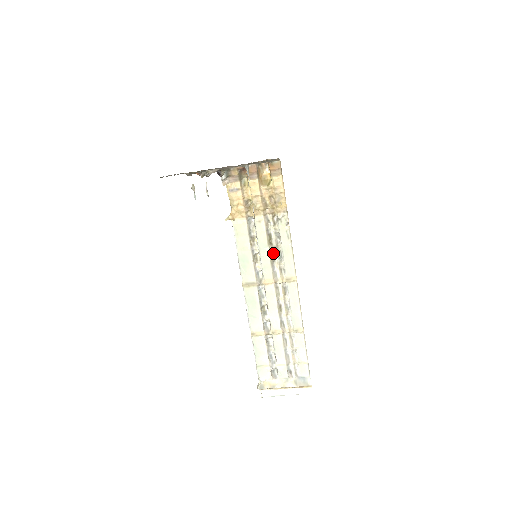
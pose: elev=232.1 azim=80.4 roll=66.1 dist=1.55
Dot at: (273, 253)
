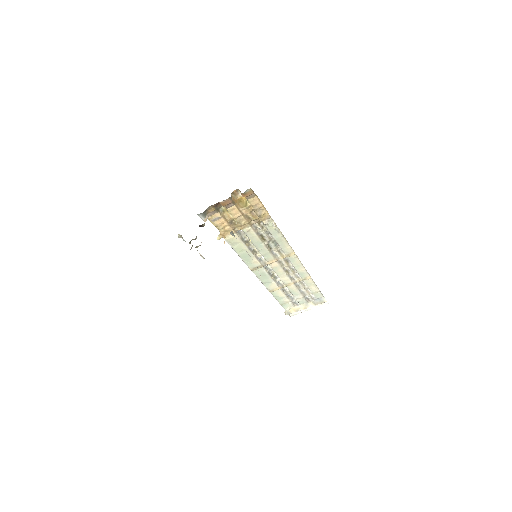
Dot at: (268, 244)
